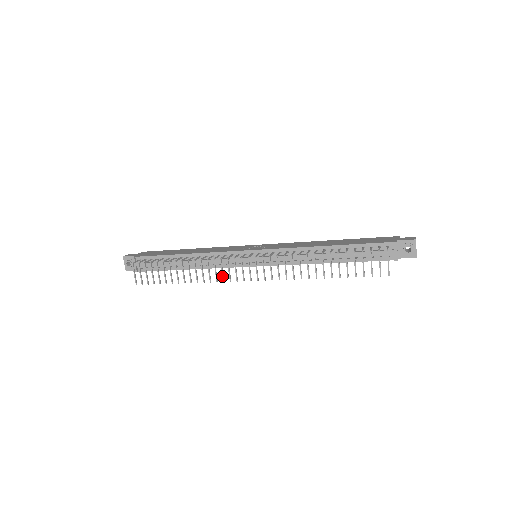
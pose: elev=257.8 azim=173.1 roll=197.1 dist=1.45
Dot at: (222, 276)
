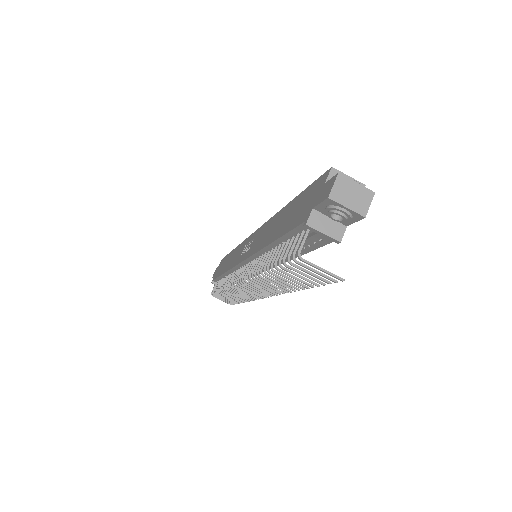
Dot at: (249, 297)
